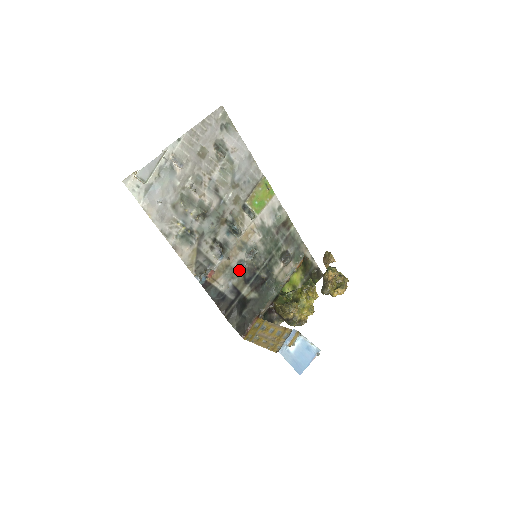
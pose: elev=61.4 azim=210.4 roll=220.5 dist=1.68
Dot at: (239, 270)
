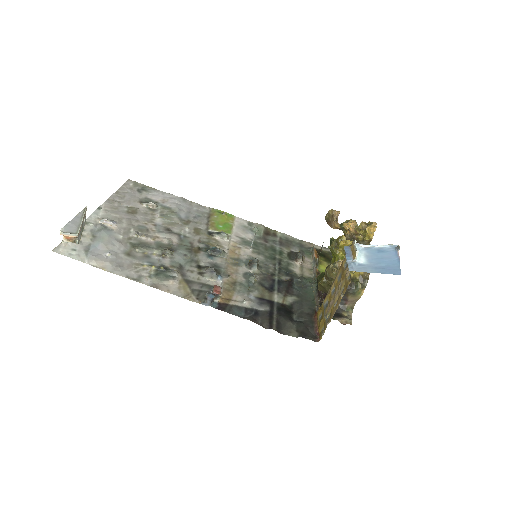
Dot at: (251, 283)
